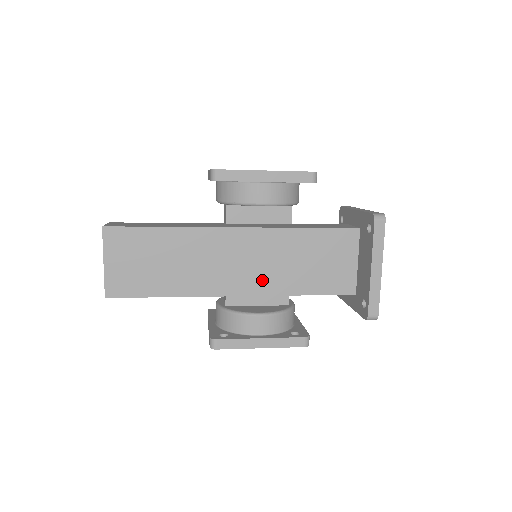
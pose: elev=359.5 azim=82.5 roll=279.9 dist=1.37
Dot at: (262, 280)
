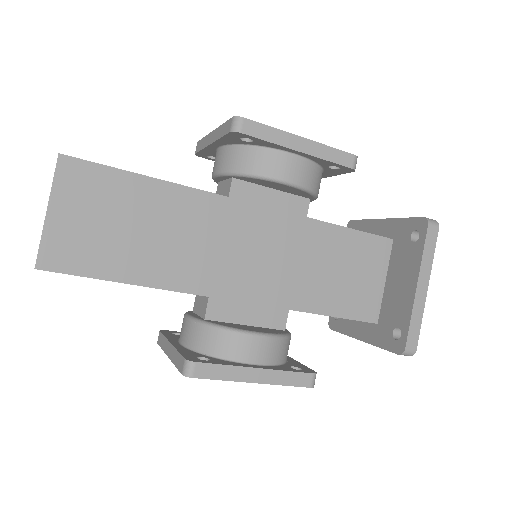
Dot at: (272, 284)
